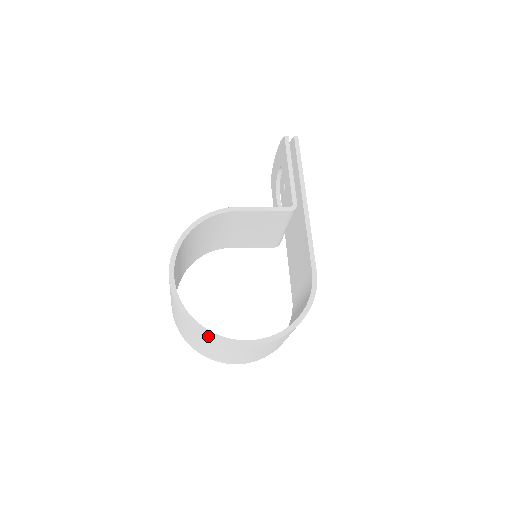
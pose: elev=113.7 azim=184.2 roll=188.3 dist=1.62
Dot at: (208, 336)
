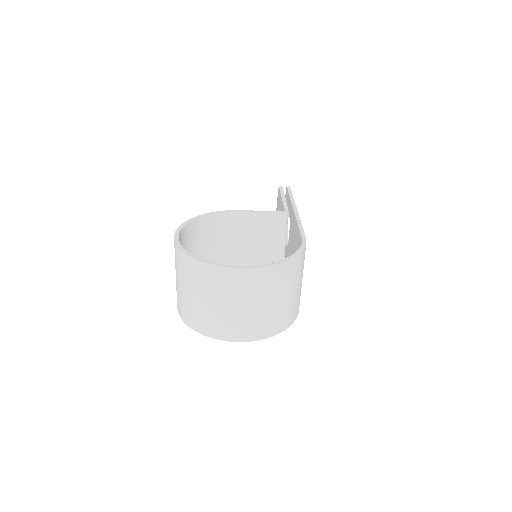
Dot at: (203, 263)
